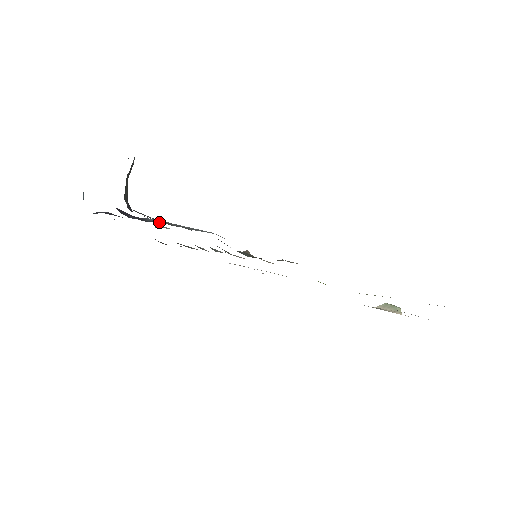
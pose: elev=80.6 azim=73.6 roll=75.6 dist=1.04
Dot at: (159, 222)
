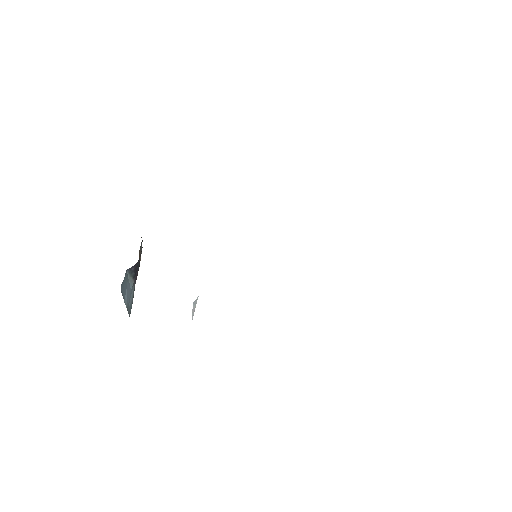
Dot at: occluded
